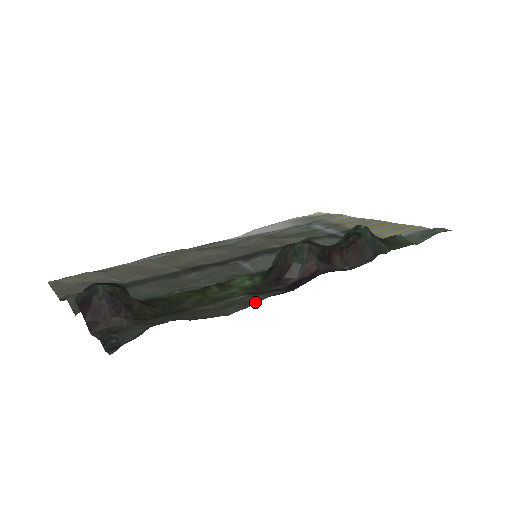
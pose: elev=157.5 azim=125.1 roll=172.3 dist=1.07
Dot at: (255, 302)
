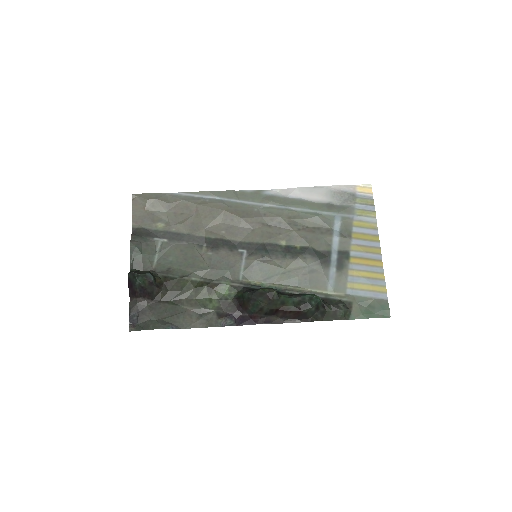
Dot at: (211, 326)
